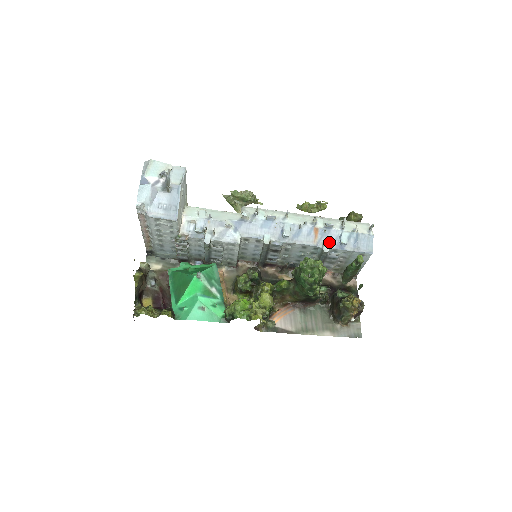
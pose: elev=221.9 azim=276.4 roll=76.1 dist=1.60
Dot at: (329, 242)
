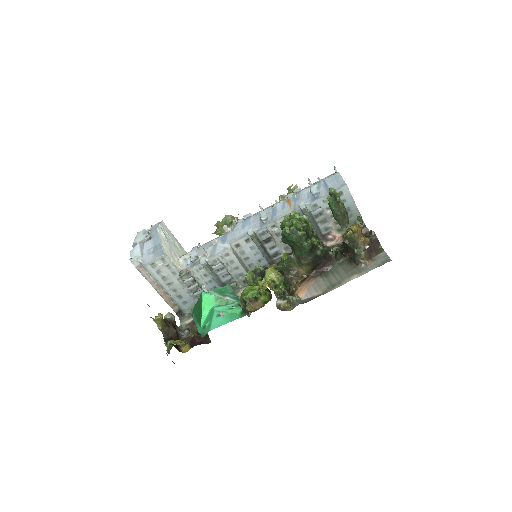
Dot at: (303, 201)
